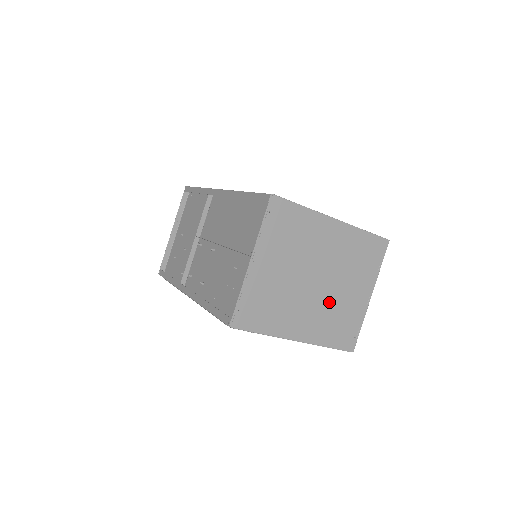
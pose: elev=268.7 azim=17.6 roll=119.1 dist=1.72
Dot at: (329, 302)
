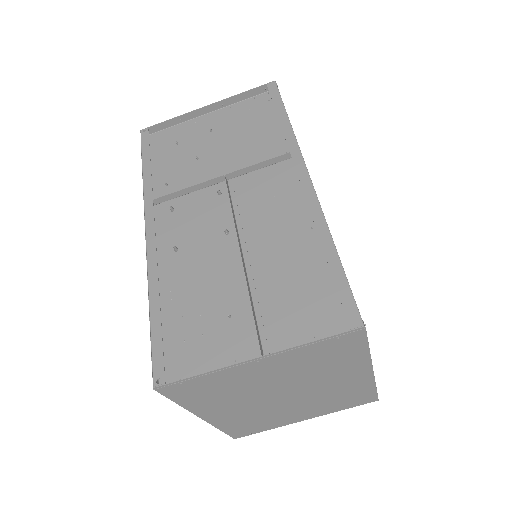
Dot at: (270, 410)
